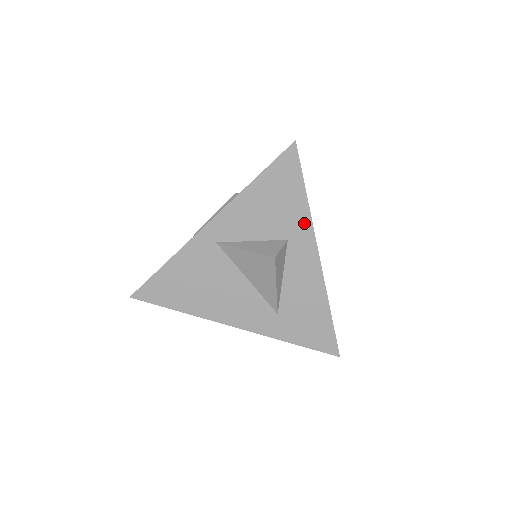
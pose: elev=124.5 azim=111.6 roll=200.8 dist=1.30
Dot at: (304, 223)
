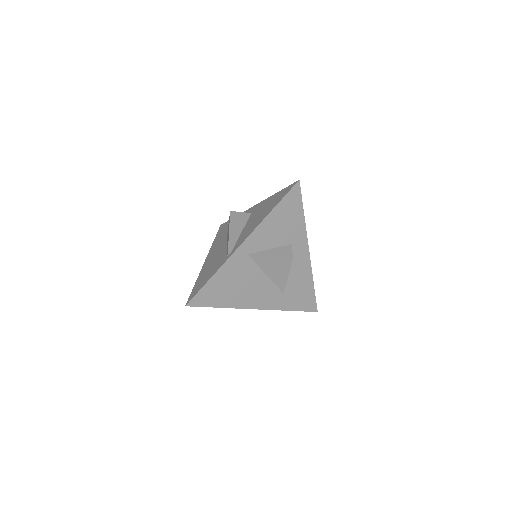
Dot at: (302, 232)
